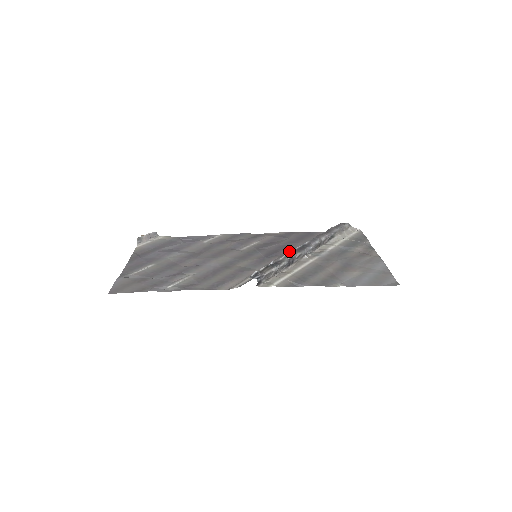
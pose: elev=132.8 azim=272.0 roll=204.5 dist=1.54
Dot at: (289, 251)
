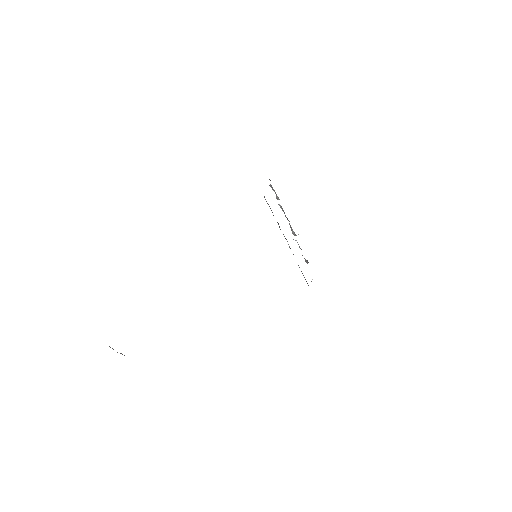
Dot at: occluded
